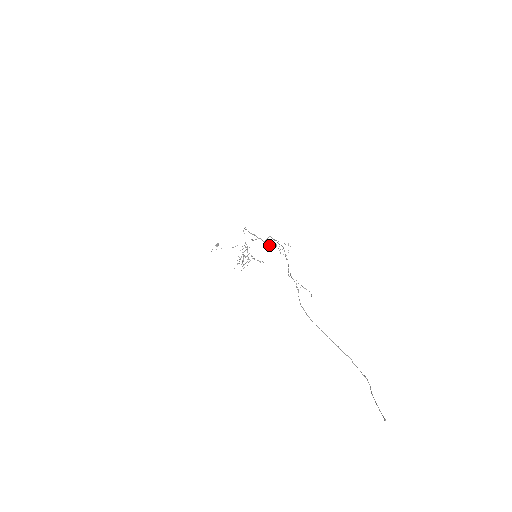
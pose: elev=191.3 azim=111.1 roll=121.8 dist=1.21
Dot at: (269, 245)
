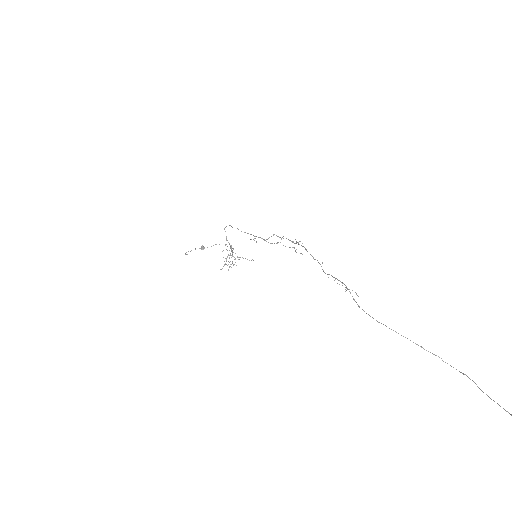
Dot at: (272, 243)
